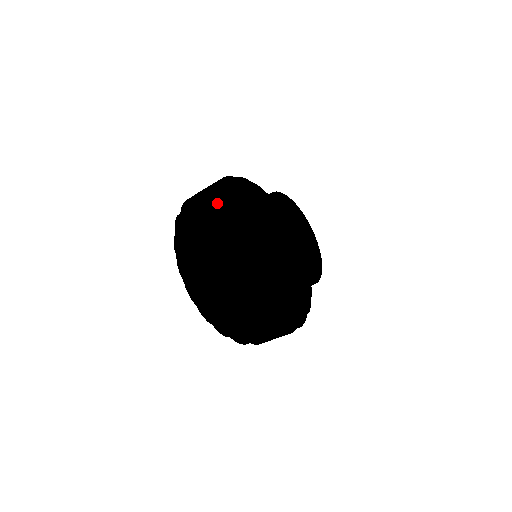
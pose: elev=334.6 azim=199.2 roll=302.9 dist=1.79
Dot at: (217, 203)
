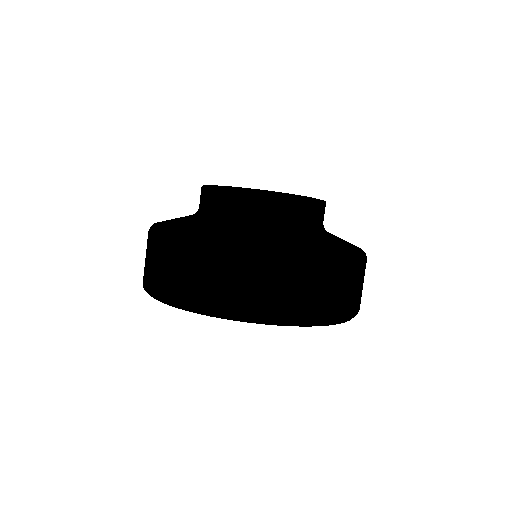
Dot at: occluded
